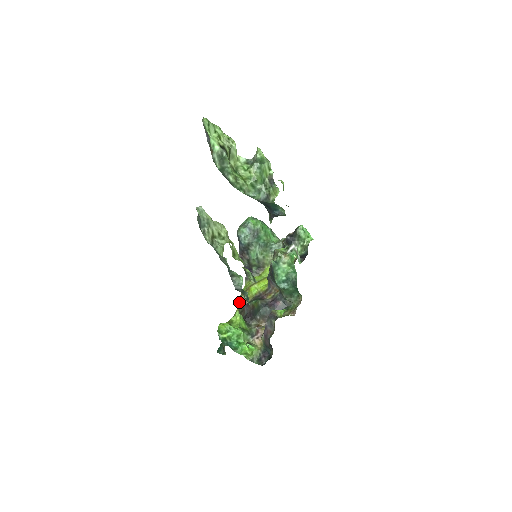
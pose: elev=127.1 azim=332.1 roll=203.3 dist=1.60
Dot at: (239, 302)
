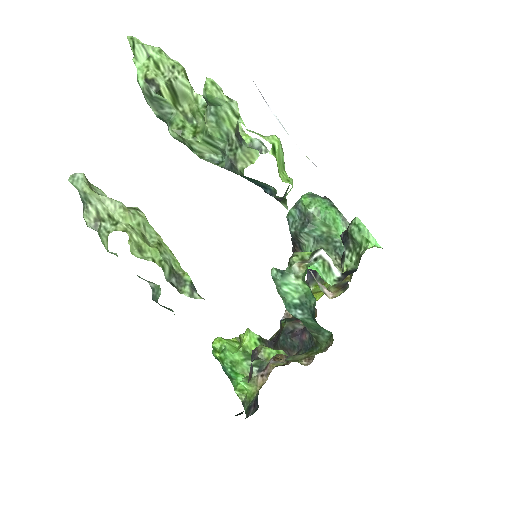
Dot at: occluded
